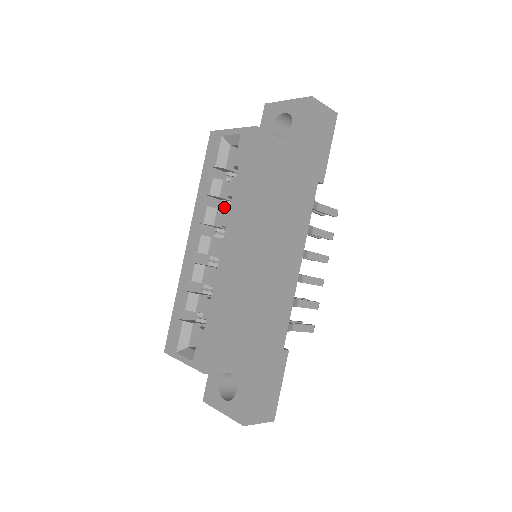
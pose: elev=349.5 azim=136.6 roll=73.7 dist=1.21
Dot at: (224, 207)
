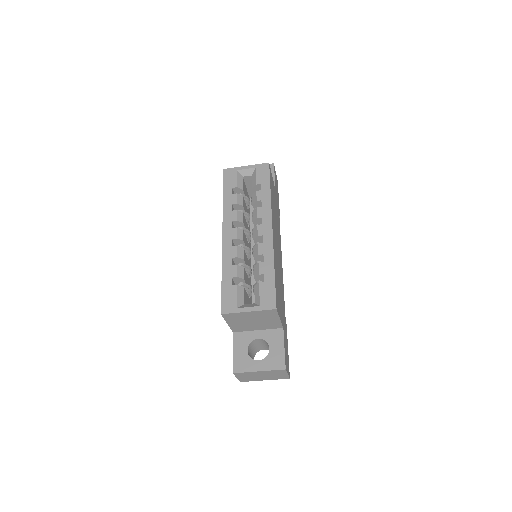
Dot at: occluded
